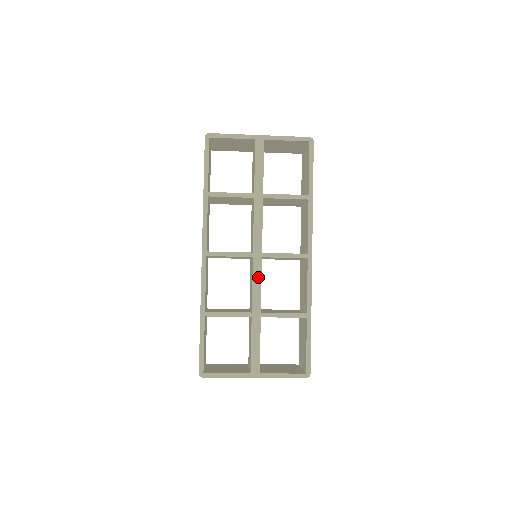
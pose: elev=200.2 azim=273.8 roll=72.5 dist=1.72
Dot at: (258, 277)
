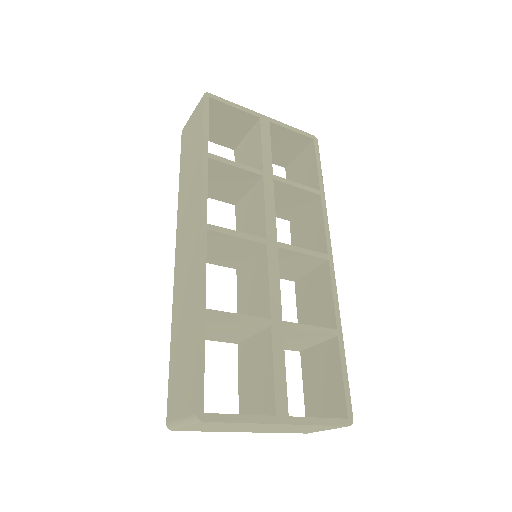
Dot at: (275, 271)
